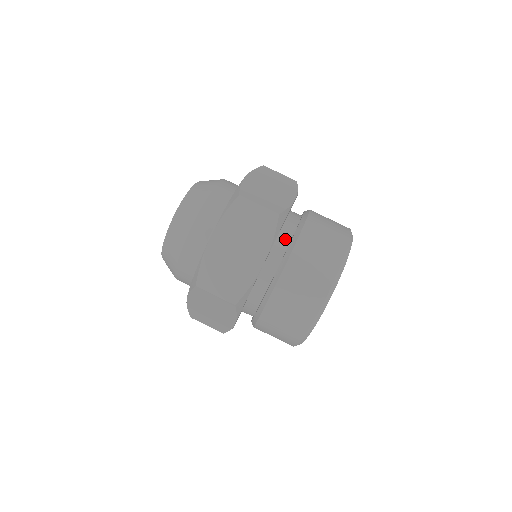
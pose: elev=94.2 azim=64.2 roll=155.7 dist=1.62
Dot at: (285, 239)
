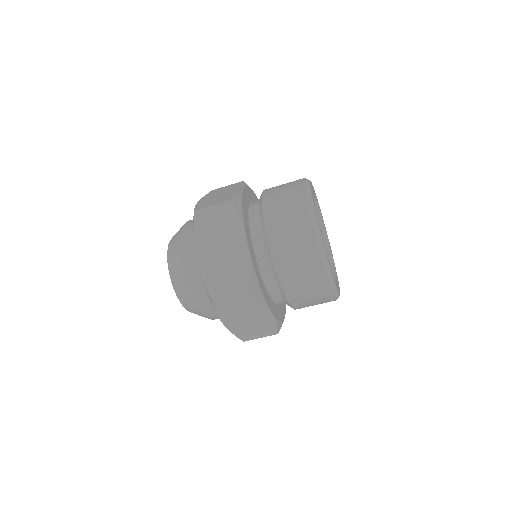
Dot at: (256, 218)
